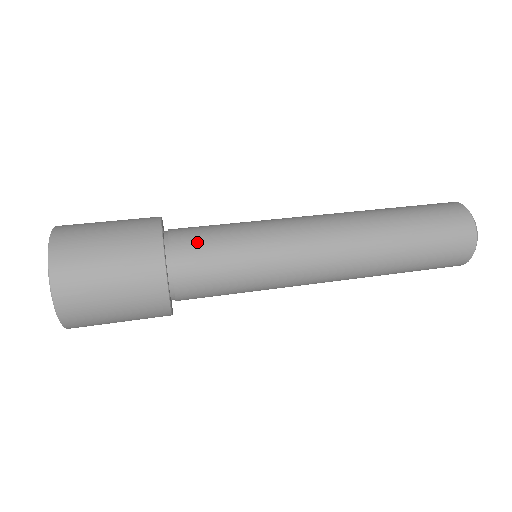
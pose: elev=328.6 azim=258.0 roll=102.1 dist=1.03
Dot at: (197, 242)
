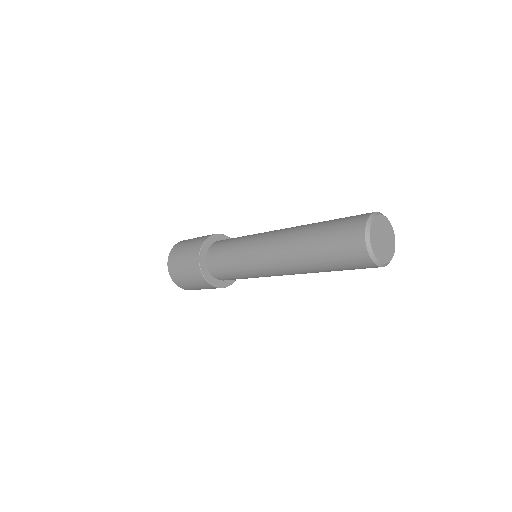
Dot at: (219, 246)
